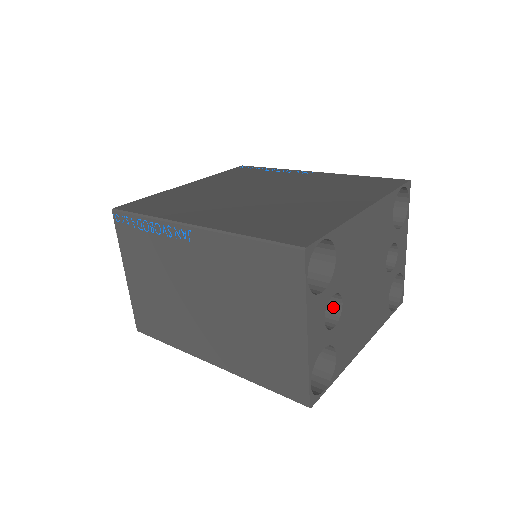
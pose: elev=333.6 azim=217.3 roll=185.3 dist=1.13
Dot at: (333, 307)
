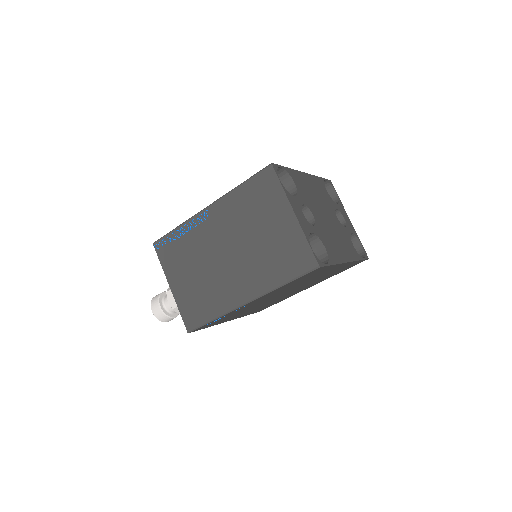
Dot at: (309, 222)
